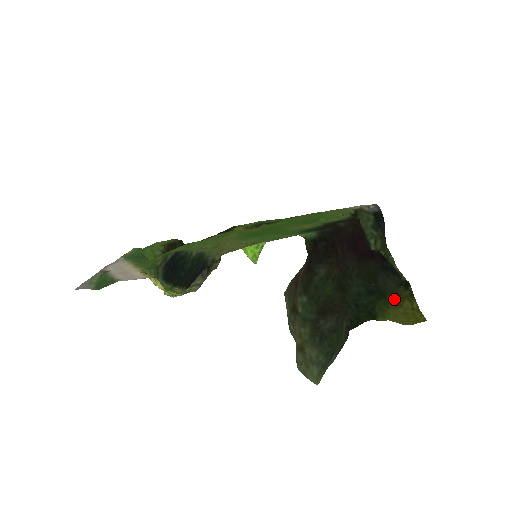
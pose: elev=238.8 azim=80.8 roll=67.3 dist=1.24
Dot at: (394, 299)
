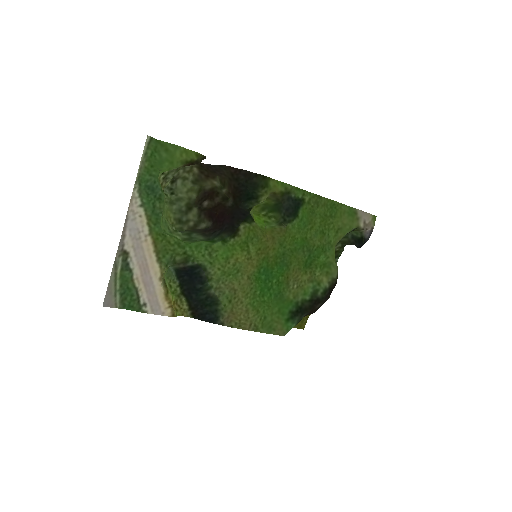
Dot at: occluded
